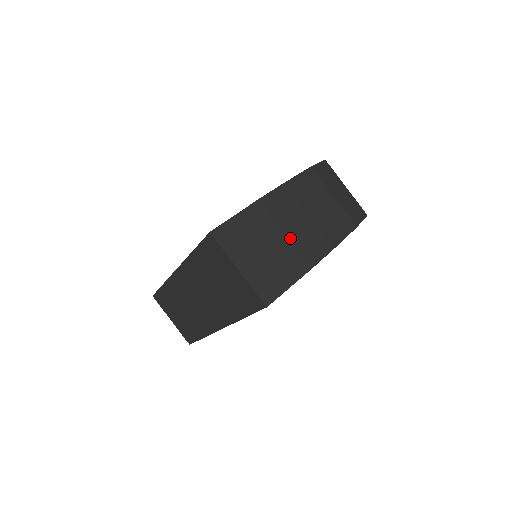
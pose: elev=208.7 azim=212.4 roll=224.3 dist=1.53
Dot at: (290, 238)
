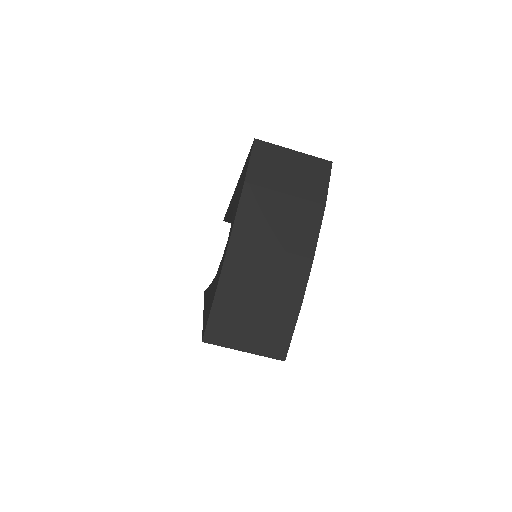
Dot at: (268, 290)
